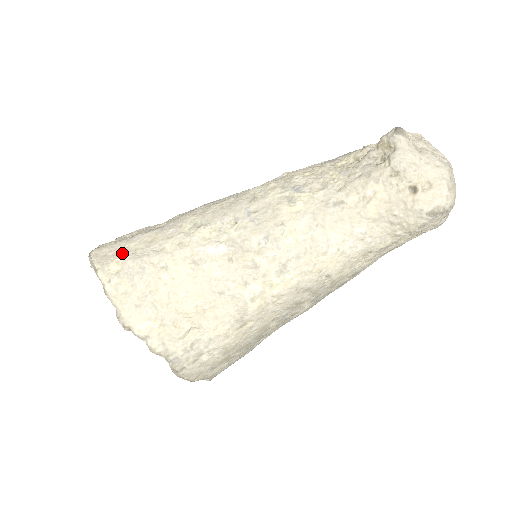
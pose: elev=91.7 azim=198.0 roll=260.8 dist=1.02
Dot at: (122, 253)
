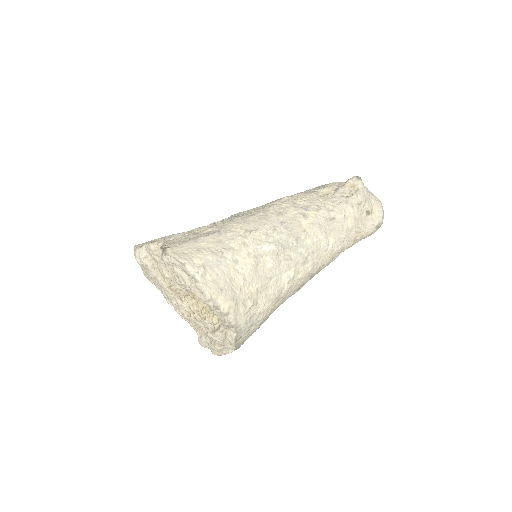
Dot at: (199, 251)
